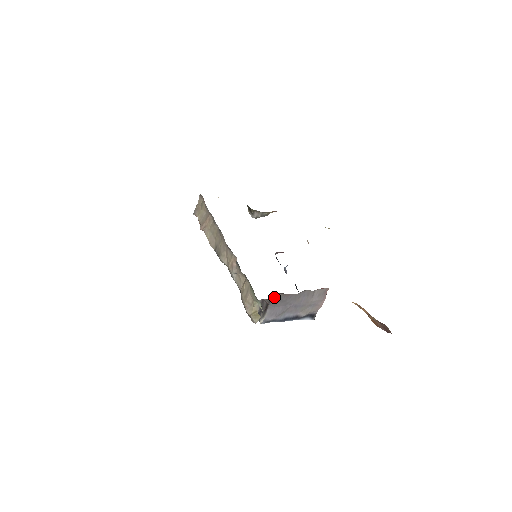
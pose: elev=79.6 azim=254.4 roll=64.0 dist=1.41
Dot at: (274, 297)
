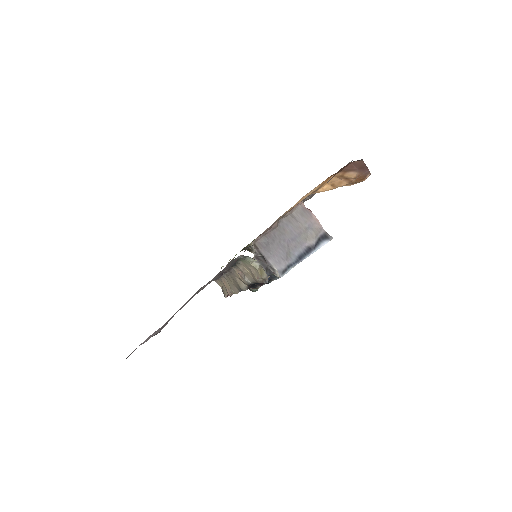
Dot at: (258, 245)
